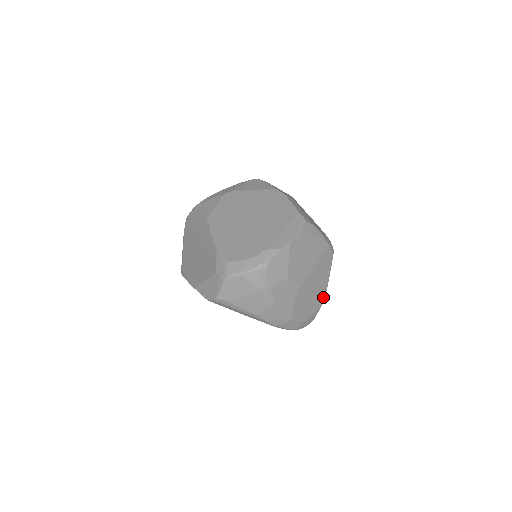
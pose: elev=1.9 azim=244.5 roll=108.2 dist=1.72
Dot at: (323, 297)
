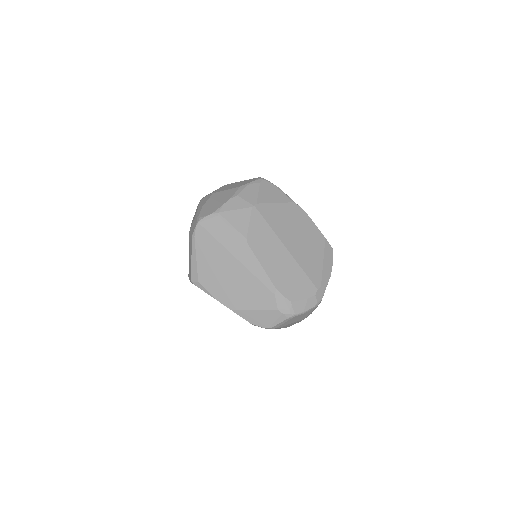
Dot at: occluded
